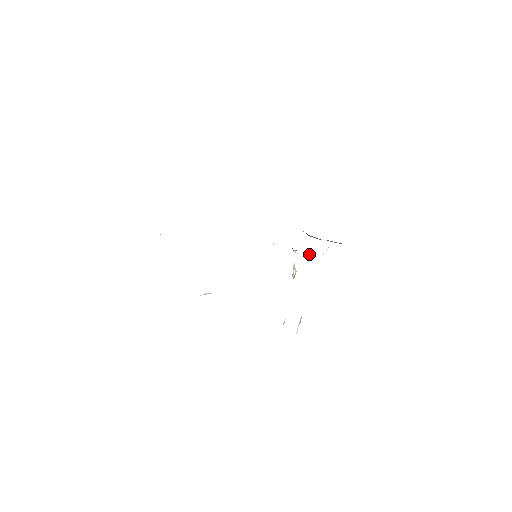
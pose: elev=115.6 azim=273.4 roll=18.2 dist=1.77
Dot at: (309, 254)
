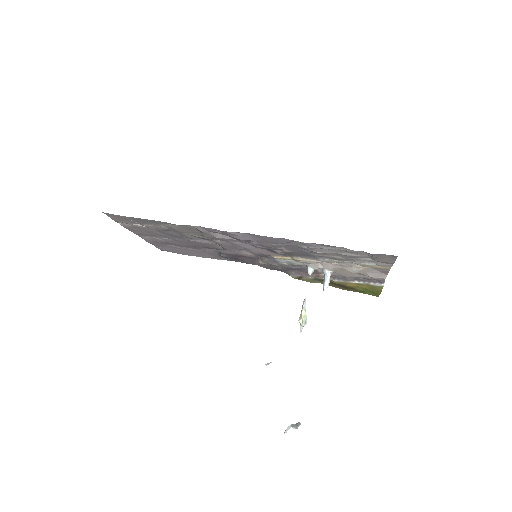
Dot at: (328, 279)
